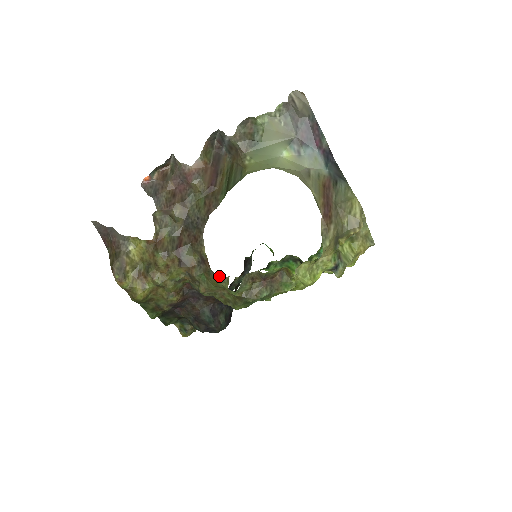
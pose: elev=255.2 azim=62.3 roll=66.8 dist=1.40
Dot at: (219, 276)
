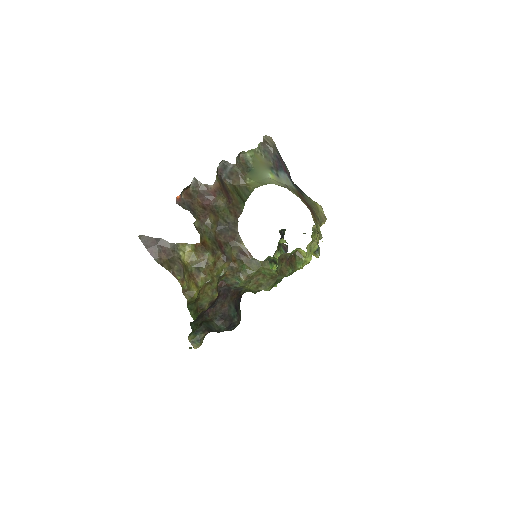
Dot at: (261, 261)
